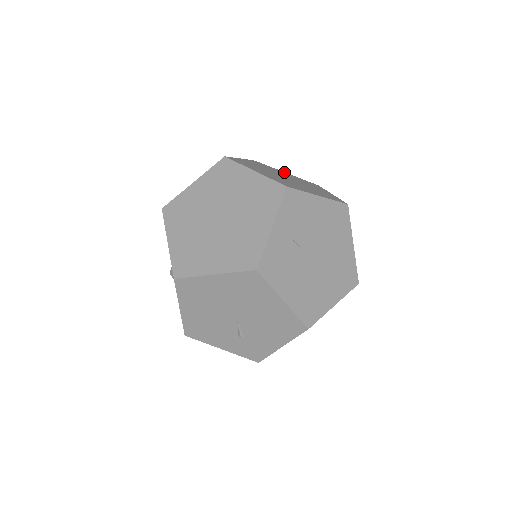
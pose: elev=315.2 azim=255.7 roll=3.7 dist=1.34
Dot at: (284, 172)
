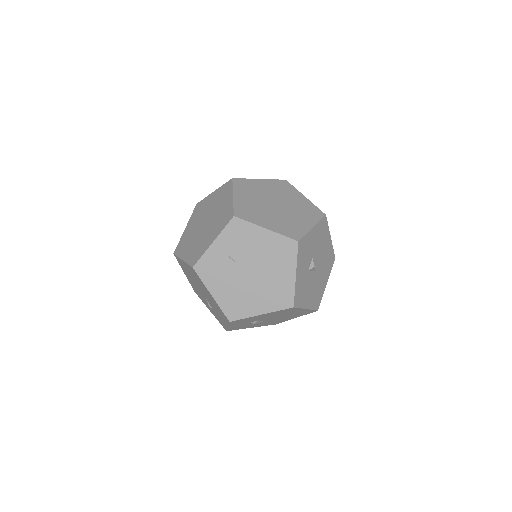
Dot at: (302, 196)
